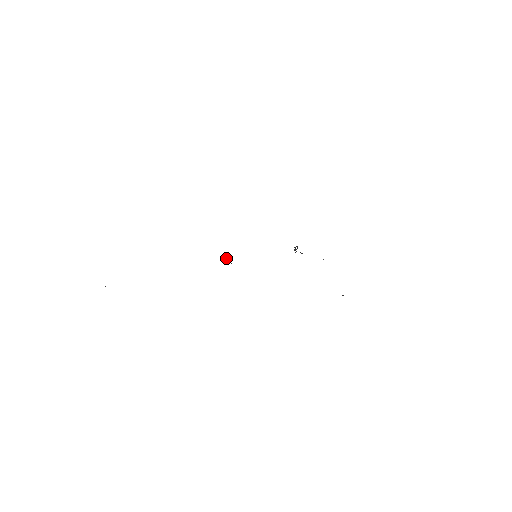
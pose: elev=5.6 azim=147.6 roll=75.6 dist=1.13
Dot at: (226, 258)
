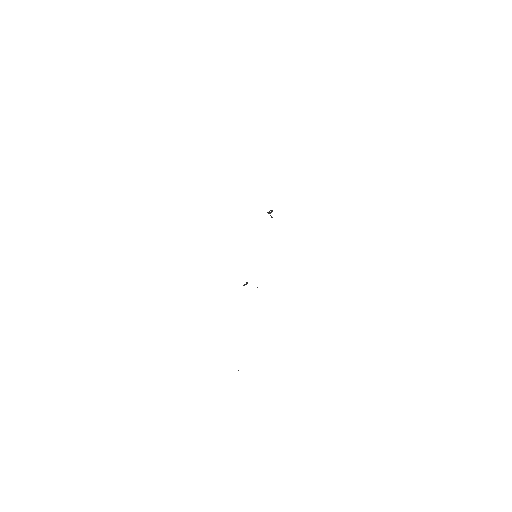
Dot at: (246, 284)
